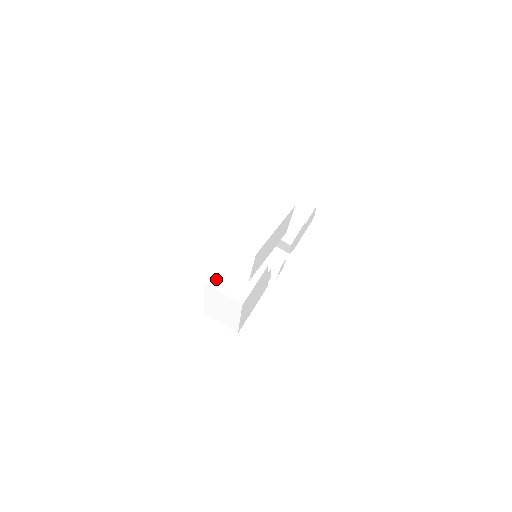
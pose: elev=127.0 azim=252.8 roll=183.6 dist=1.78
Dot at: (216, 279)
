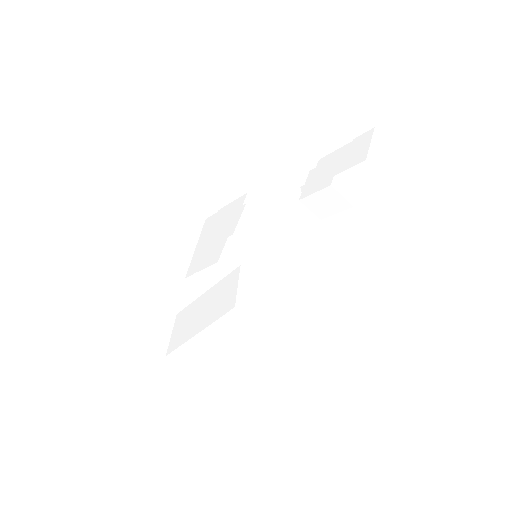
Dot at: (199, 281)
